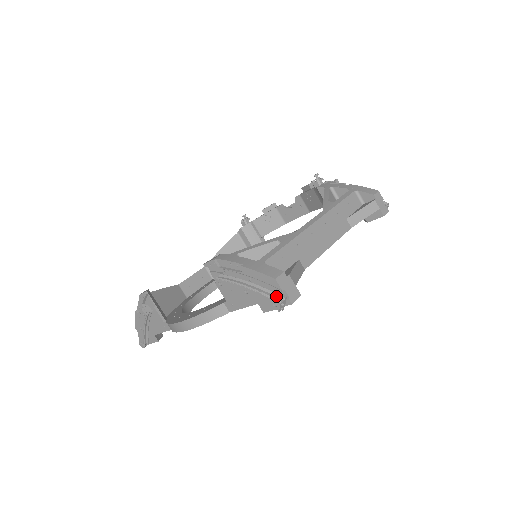
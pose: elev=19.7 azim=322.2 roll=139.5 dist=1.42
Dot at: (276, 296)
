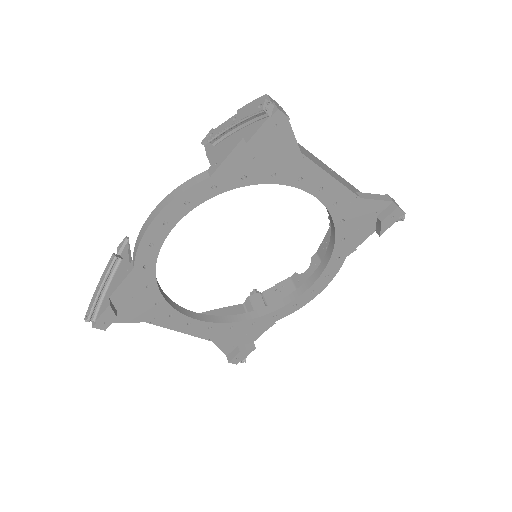
Dot at: occluded
